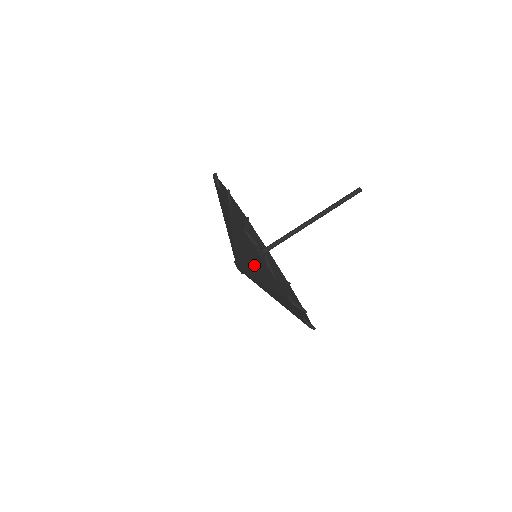
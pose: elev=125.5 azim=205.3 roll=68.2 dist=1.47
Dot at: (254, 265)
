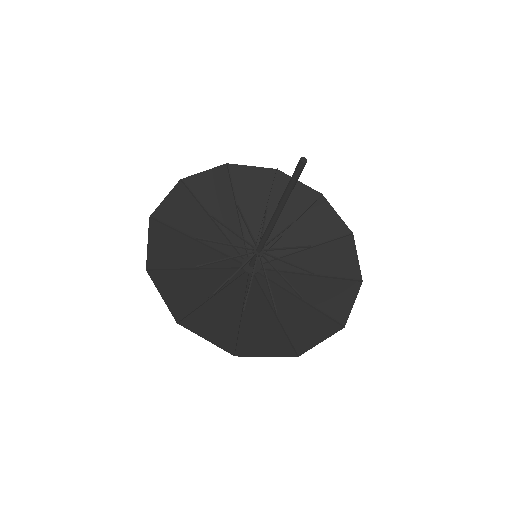
Dot at: (288, 320)
